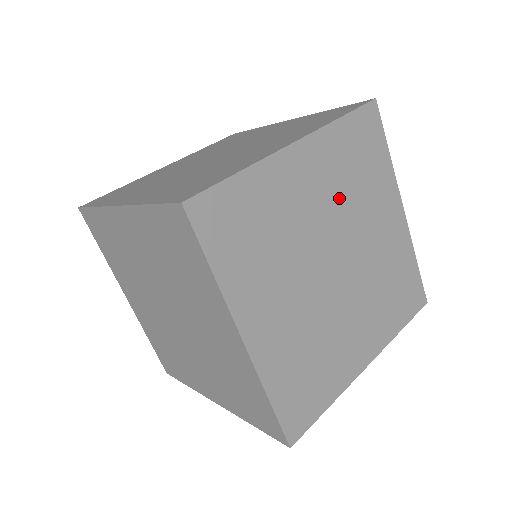
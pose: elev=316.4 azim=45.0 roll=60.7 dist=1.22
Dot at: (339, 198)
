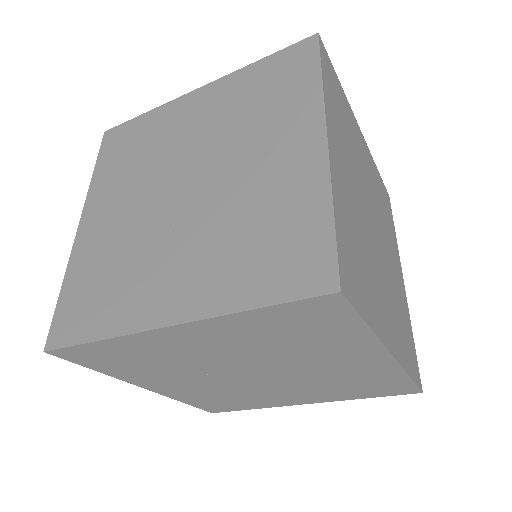
Dot at: (352, 162)
